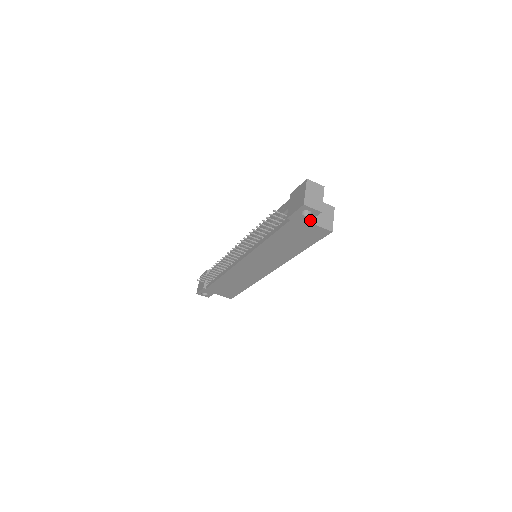
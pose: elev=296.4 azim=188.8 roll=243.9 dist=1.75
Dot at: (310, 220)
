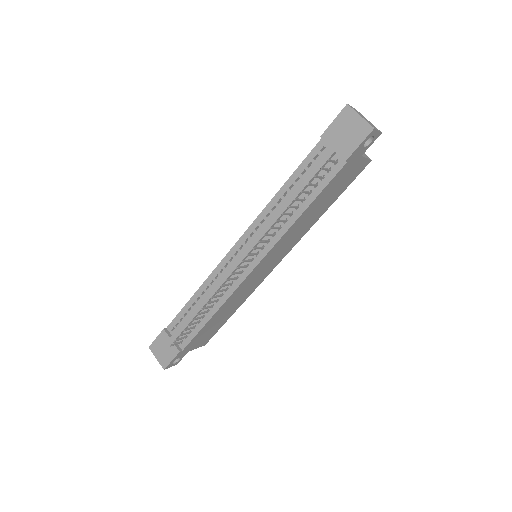
Dot at: (364, 152)
